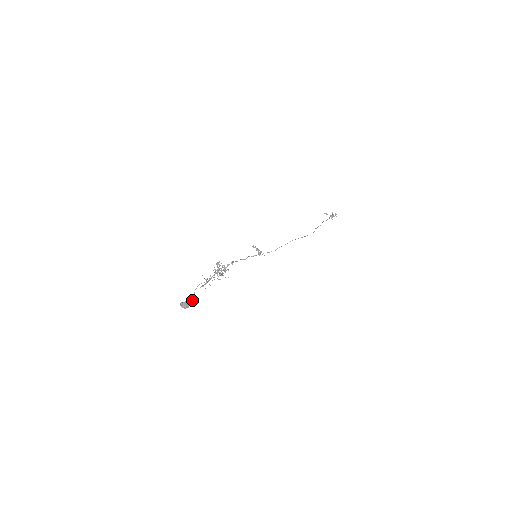
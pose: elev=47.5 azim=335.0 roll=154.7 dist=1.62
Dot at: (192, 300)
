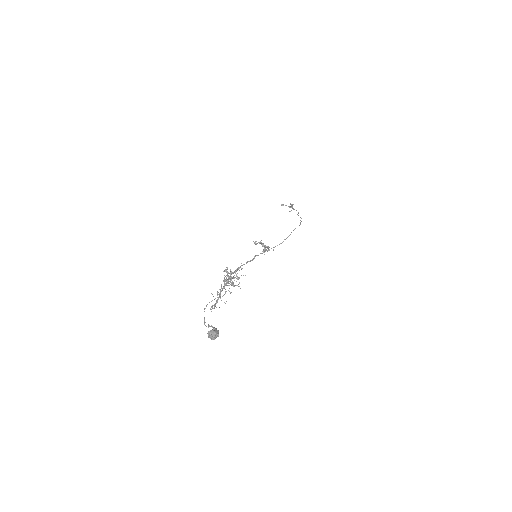
Dot at: occluded
